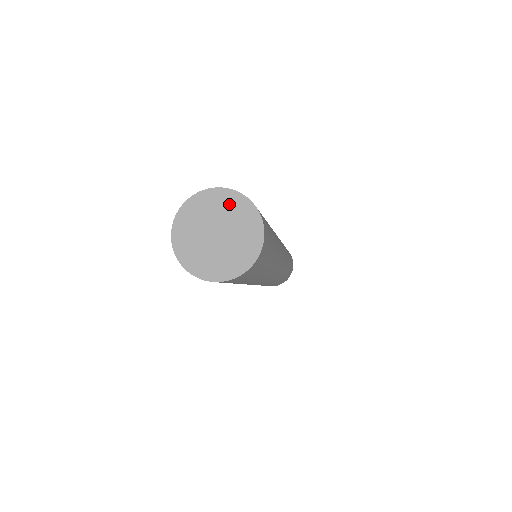
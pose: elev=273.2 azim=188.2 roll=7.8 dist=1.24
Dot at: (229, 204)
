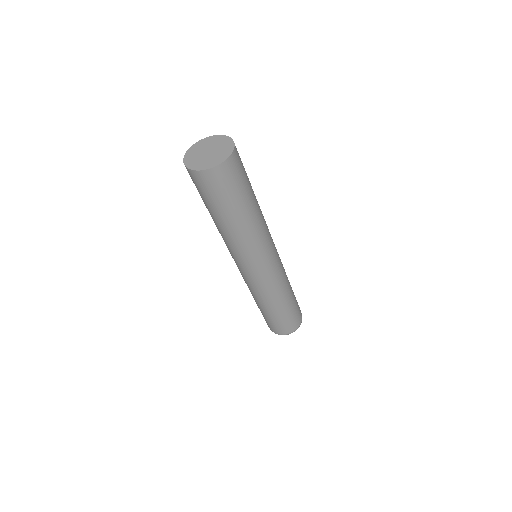
Dot at: (209, 141)
